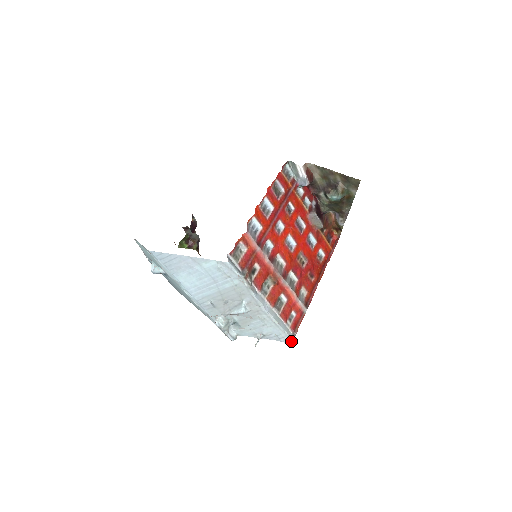
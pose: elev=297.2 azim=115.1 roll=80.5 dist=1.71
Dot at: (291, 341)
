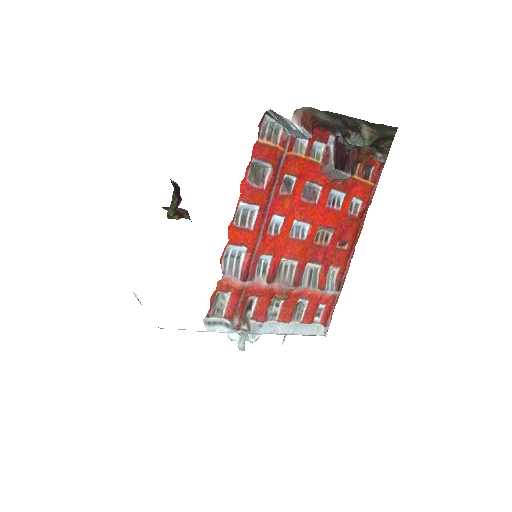
Dot at: occluded
